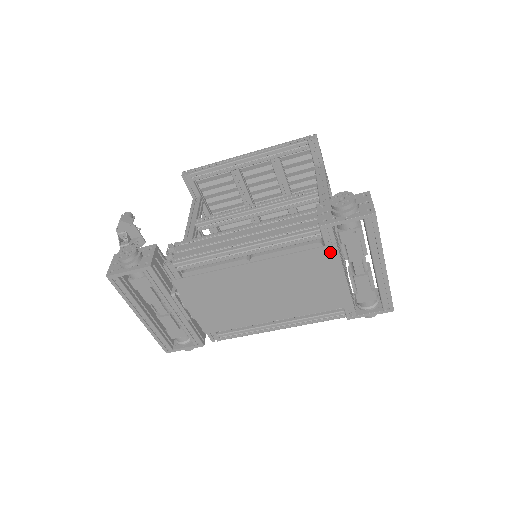
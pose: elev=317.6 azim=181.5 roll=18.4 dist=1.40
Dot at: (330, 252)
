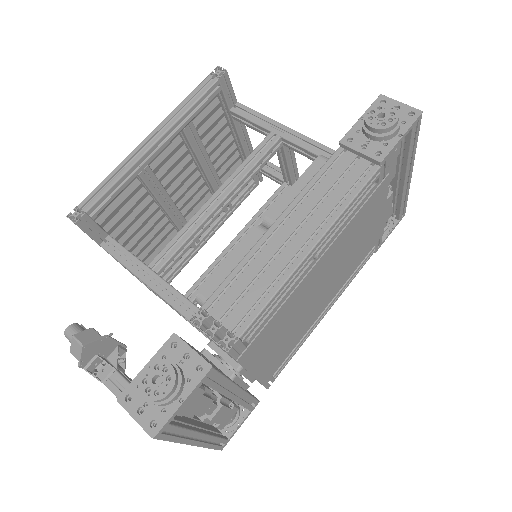
Dot at: (382, 188)
